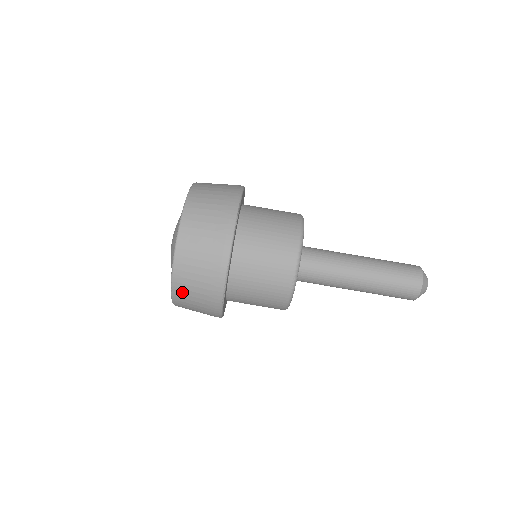
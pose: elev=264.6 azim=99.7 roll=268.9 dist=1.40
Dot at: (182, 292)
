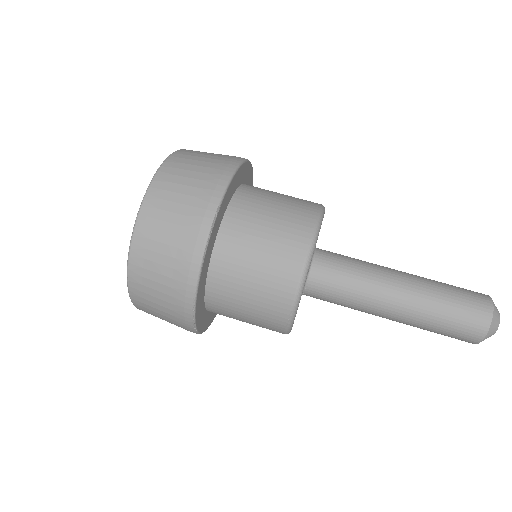
Dot at: (145, 309)
